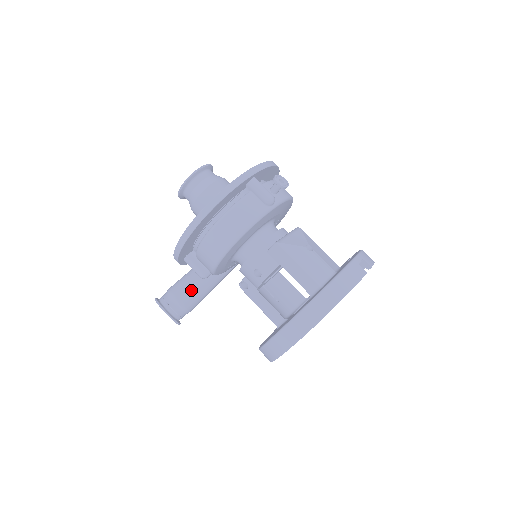
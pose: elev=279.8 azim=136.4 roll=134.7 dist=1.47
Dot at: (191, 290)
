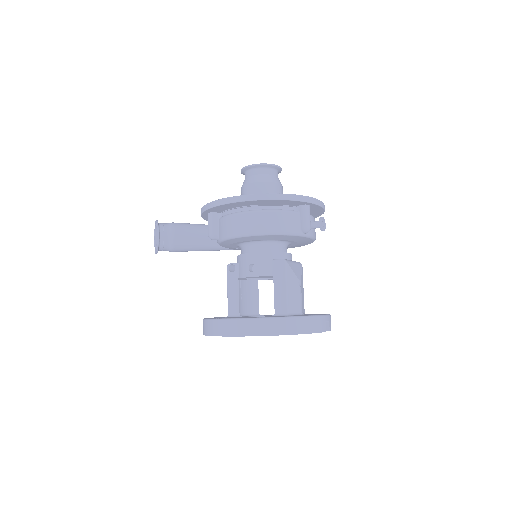
Dot at: (189, 238)
